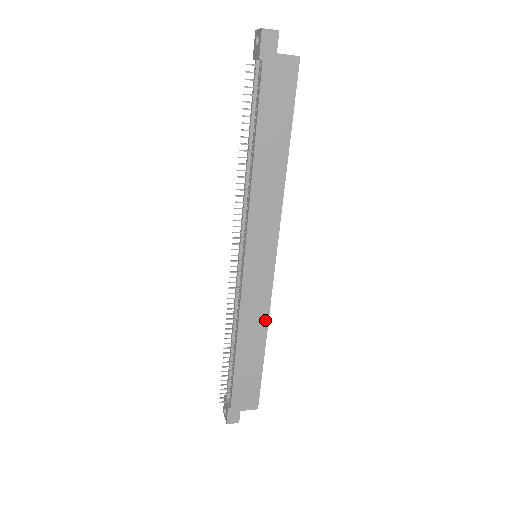
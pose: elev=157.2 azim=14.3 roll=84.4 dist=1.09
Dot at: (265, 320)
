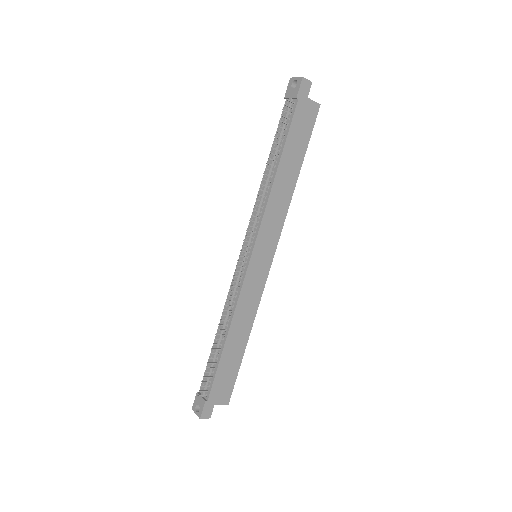
Dot at: (253, 315)
